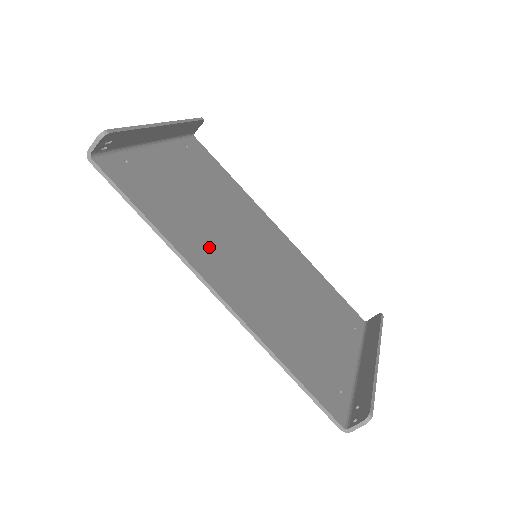
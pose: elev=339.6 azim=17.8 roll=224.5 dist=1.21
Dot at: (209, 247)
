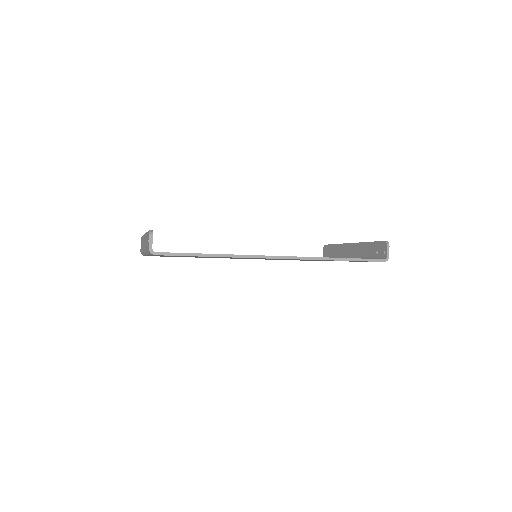
Dot at: occluded
